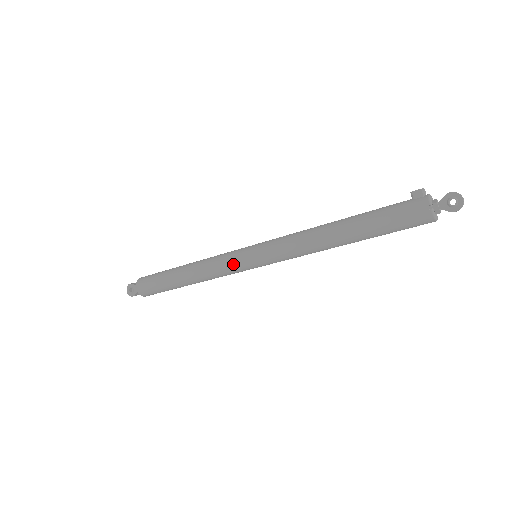
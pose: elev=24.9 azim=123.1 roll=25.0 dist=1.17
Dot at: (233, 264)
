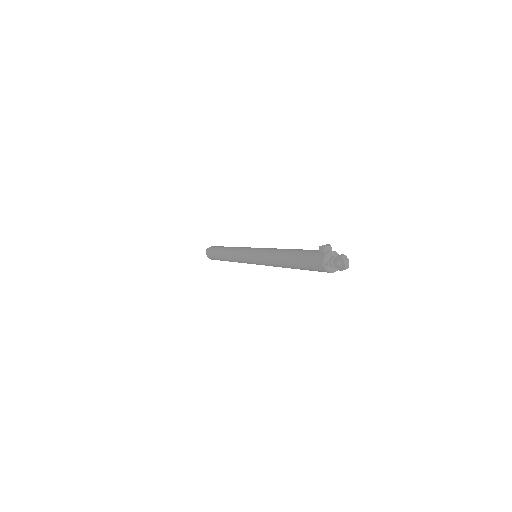
Dot at: (242, 259)
